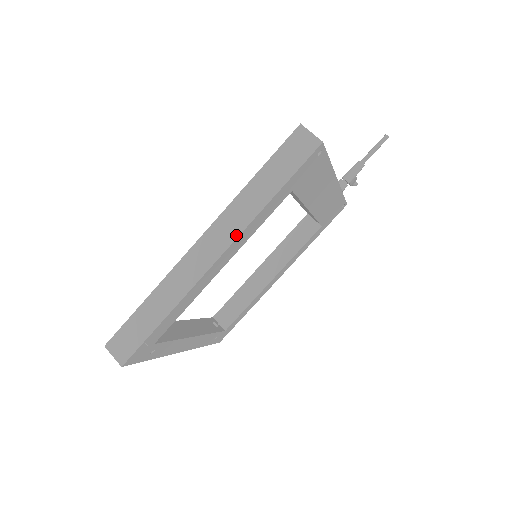
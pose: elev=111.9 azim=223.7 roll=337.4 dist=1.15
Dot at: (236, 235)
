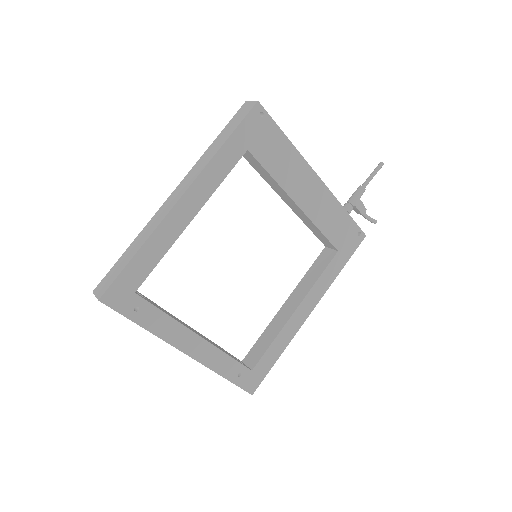
Dot at: (196, 177)
